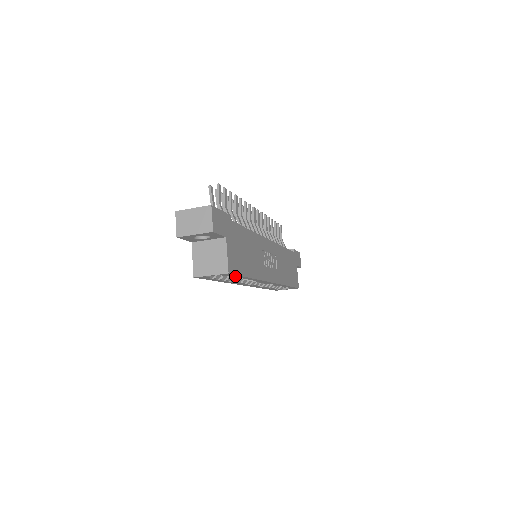
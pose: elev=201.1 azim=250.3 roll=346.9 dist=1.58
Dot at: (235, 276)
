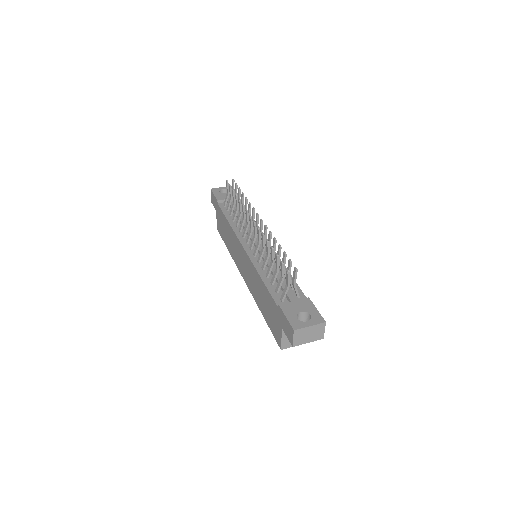
Dot at: occluded
